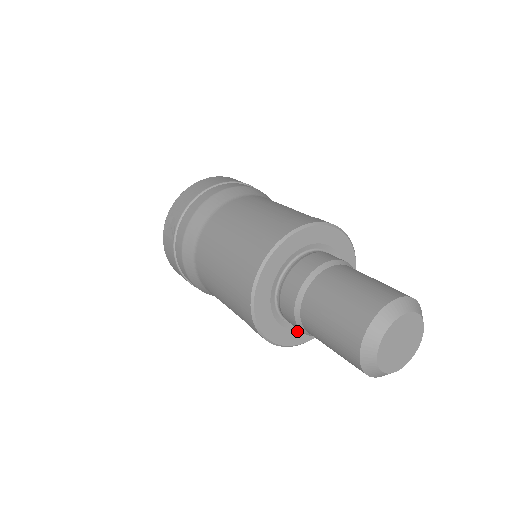
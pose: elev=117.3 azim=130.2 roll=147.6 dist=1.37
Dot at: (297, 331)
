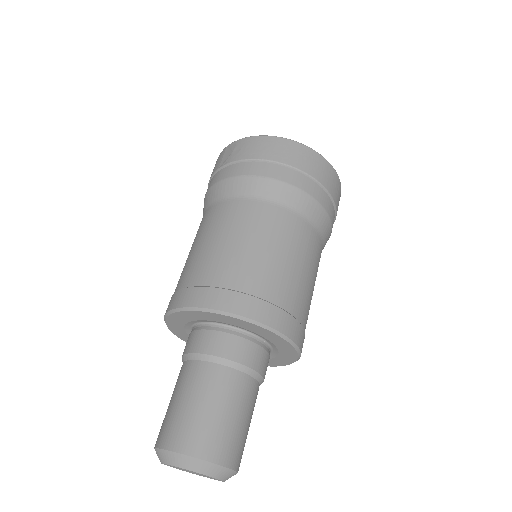
Dot at: occluded
